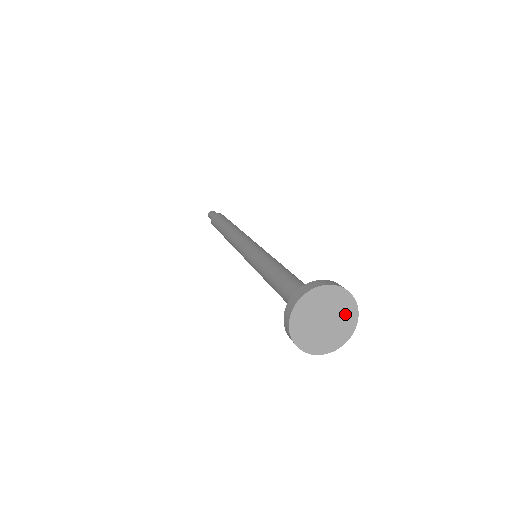
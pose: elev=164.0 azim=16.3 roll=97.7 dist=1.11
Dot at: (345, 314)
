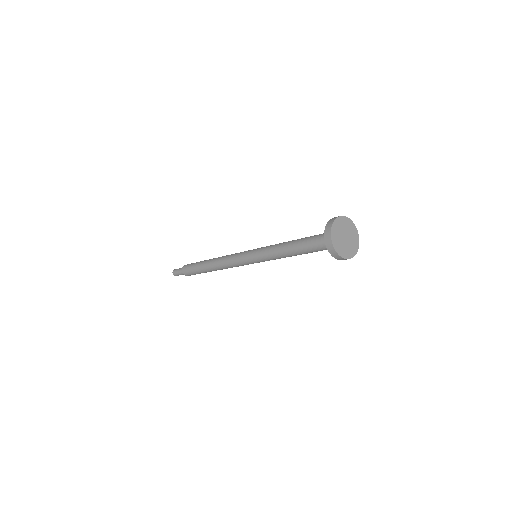
Dot at: (353, 234)
